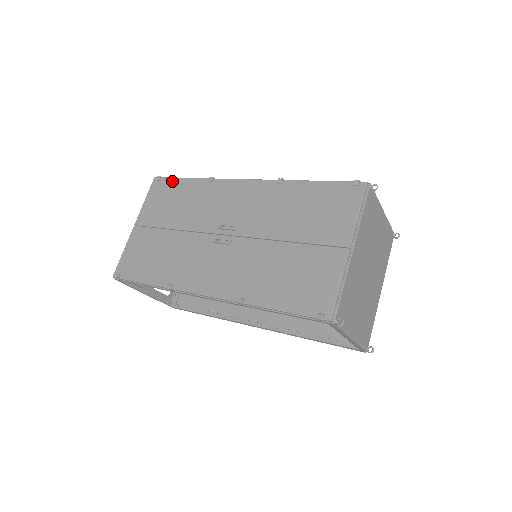
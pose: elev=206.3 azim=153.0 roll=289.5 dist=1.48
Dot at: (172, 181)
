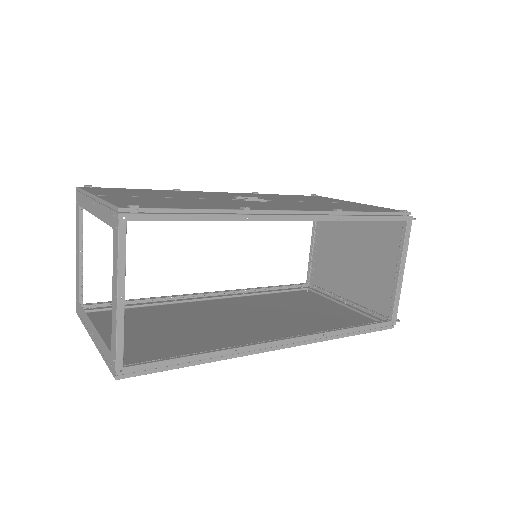
Dot at: (117, 188)
